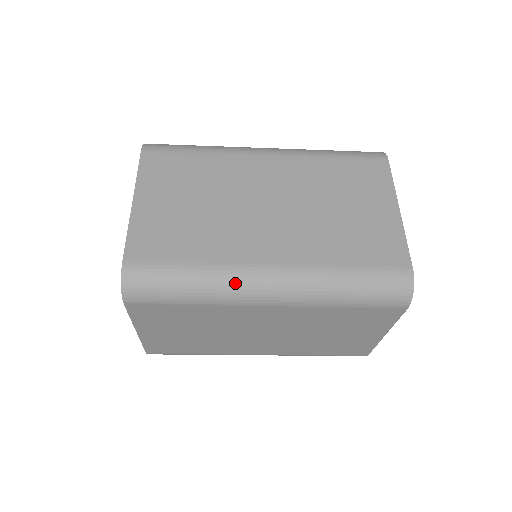
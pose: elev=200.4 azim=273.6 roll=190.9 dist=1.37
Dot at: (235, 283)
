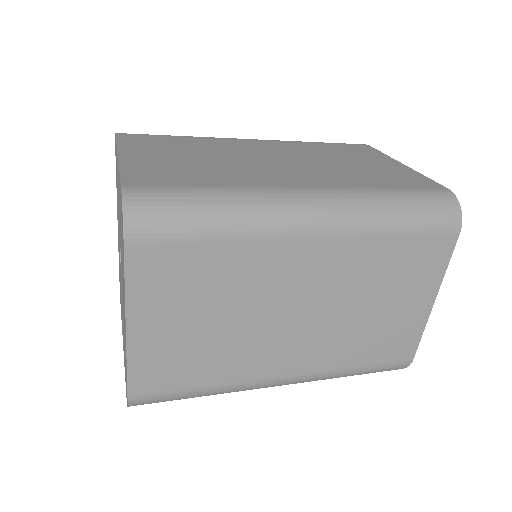
Dot at: (271, 203)
